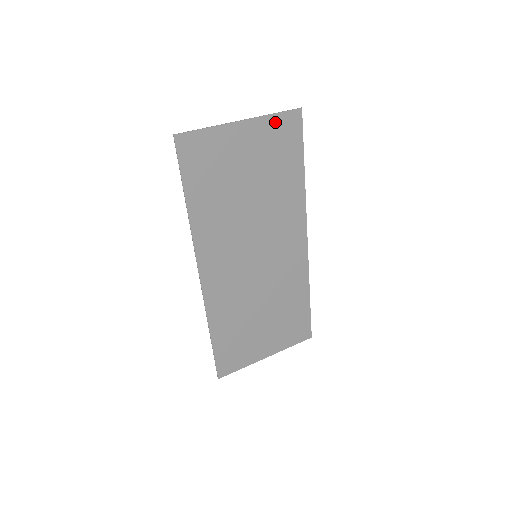
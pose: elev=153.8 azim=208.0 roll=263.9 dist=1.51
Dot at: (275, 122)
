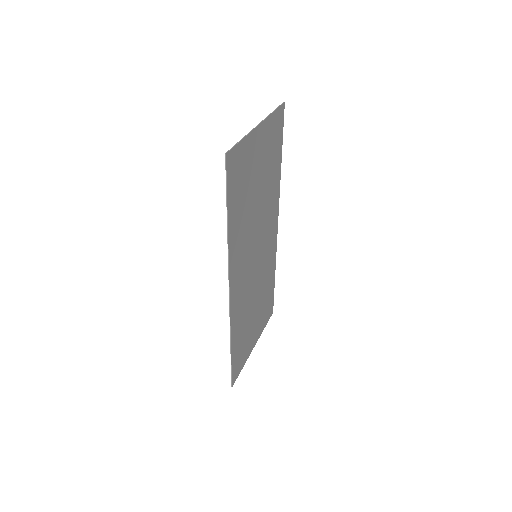
Dot at: (273, 120)
